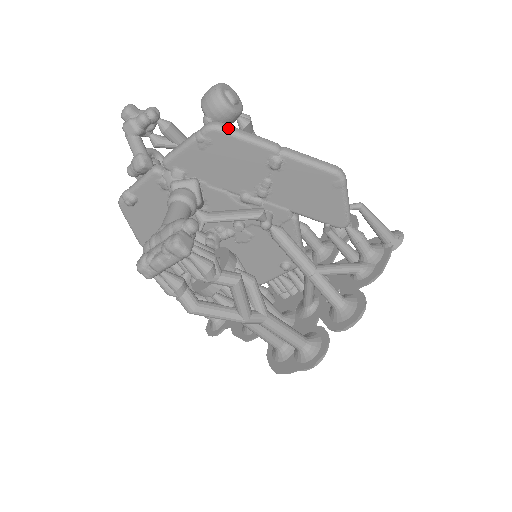
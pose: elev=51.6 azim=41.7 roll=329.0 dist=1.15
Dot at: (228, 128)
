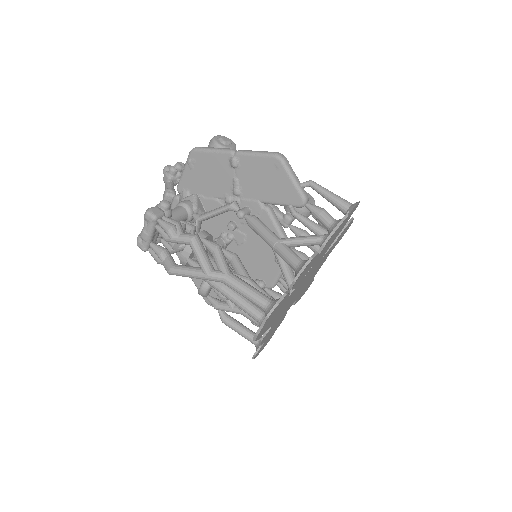
Dot at: (201, 148)
